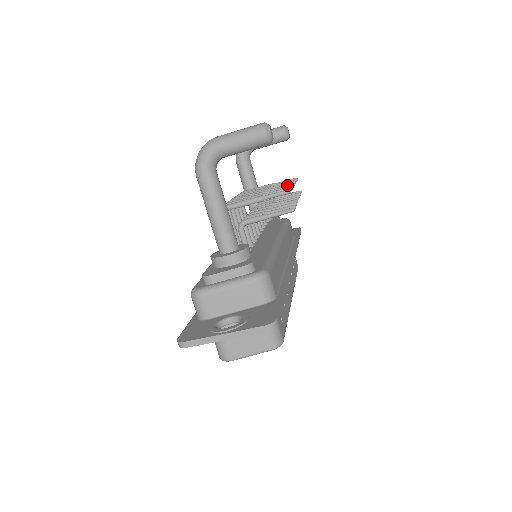
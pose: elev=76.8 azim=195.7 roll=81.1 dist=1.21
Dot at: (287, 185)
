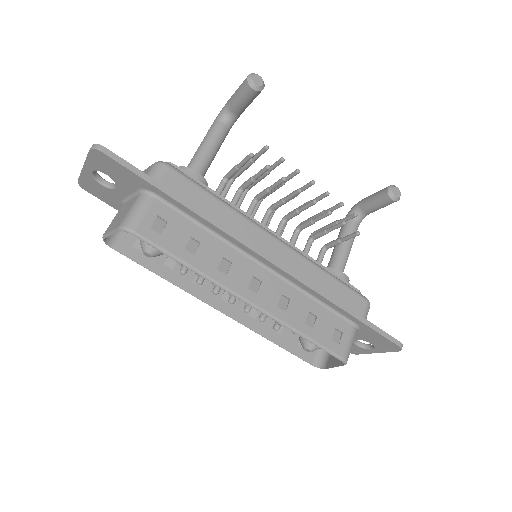
Dot at: (308, 183)
